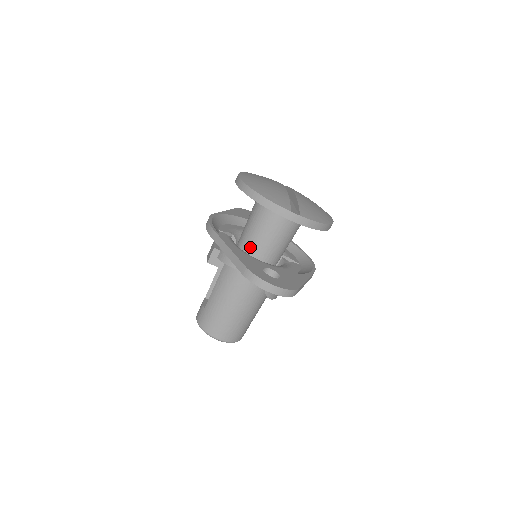
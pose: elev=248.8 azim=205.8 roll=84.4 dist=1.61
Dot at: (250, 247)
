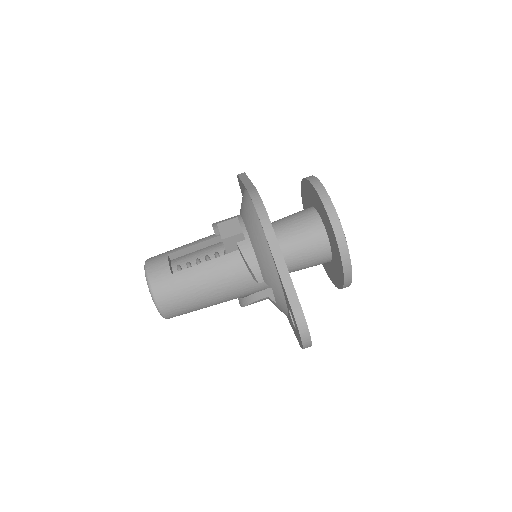
Dot at: occluded
